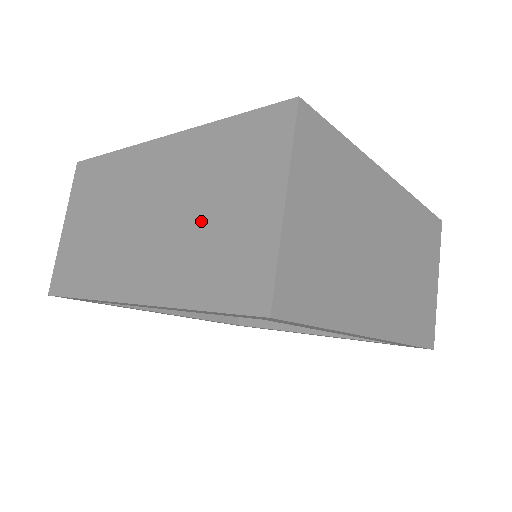
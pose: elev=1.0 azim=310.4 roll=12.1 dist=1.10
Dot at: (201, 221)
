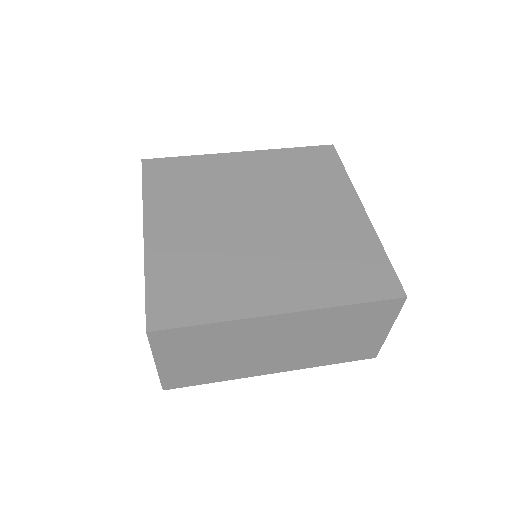
Dot at: (332, 342)
